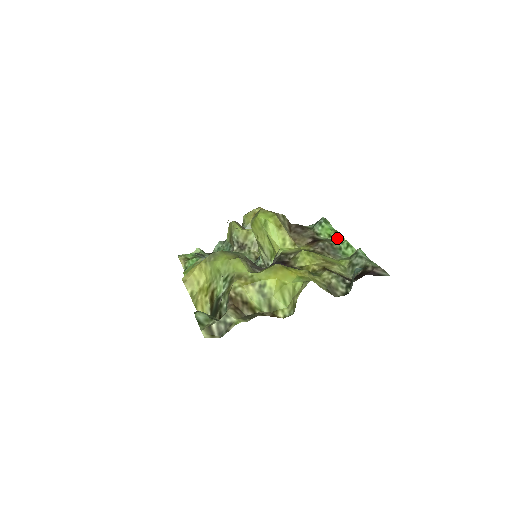
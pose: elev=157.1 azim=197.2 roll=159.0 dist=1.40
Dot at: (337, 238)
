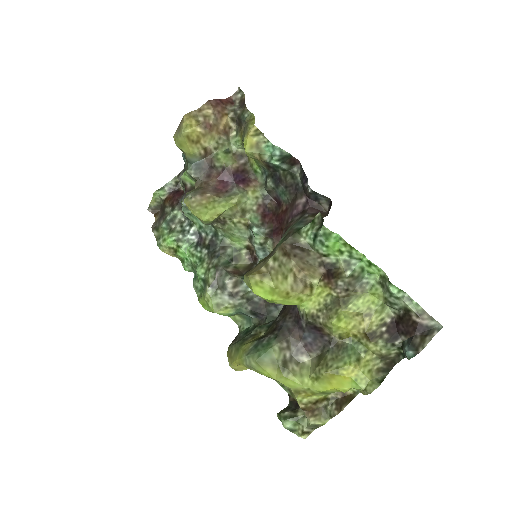
Dot at: (351, 254)
